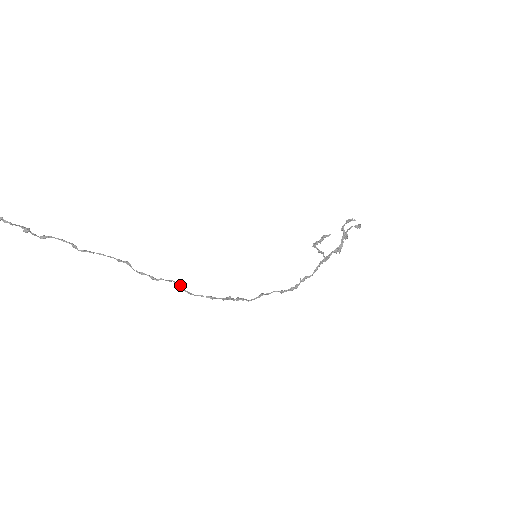
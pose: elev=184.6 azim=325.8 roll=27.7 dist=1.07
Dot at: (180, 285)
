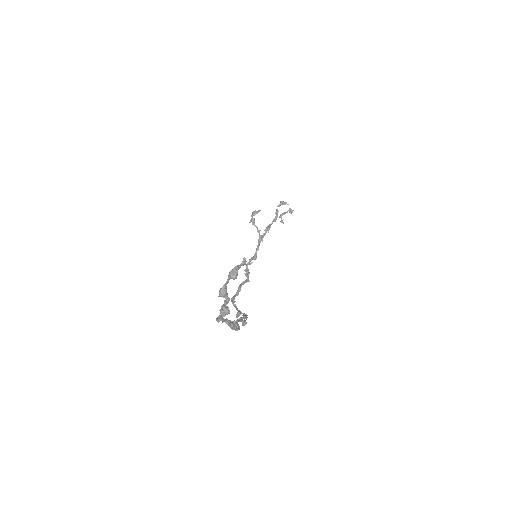
Dot at: (240, 313)
